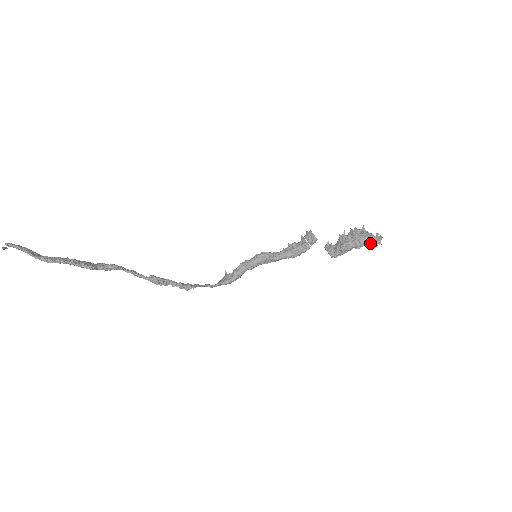
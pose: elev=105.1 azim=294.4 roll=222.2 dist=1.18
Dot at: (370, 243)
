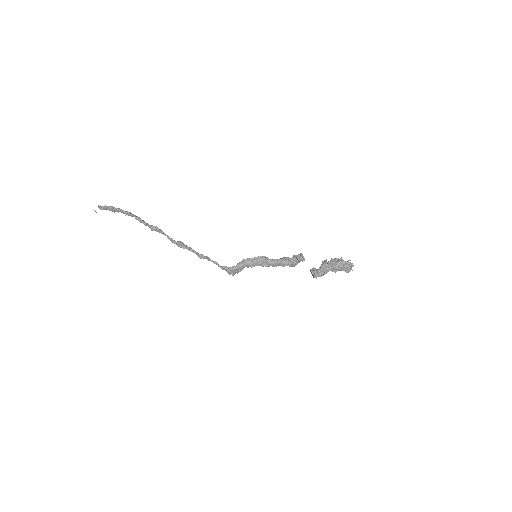
Dot at: (343, 266)
